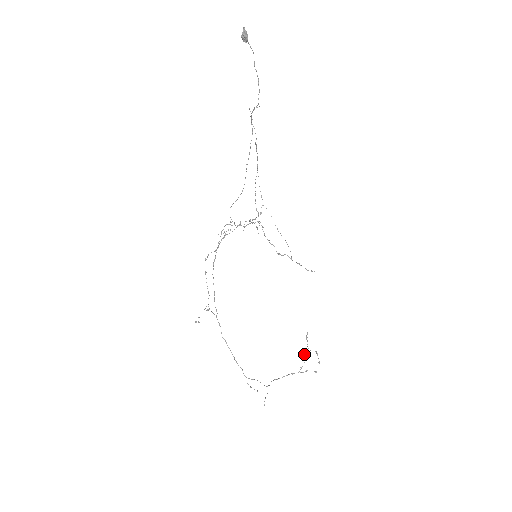
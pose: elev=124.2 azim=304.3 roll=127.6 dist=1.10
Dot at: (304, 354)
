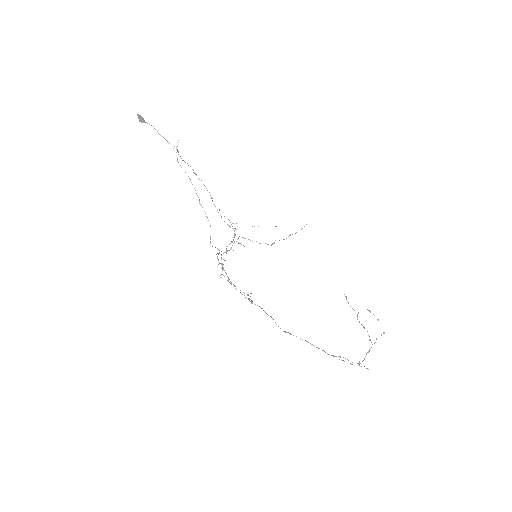
Dot at: (361, 324)
